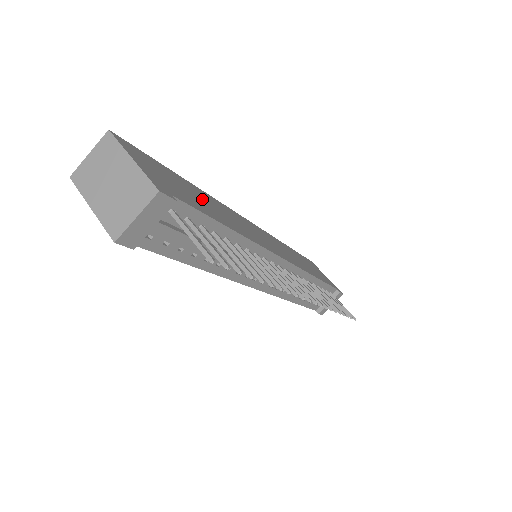
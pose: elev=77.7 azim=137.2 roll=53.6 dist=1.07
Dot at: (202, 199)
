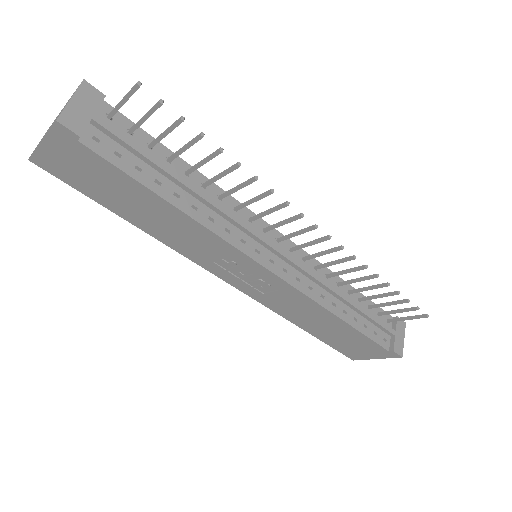
Dot at: occluded
